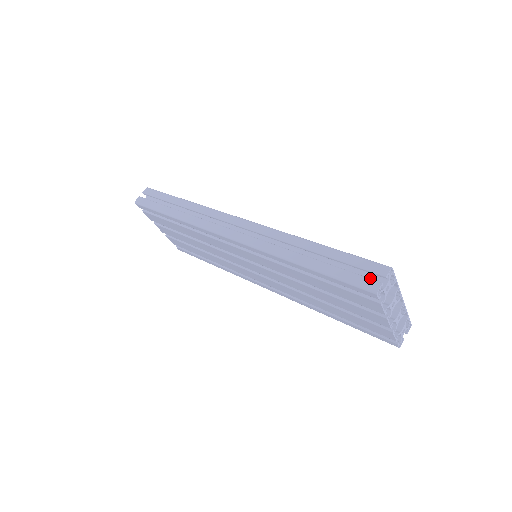
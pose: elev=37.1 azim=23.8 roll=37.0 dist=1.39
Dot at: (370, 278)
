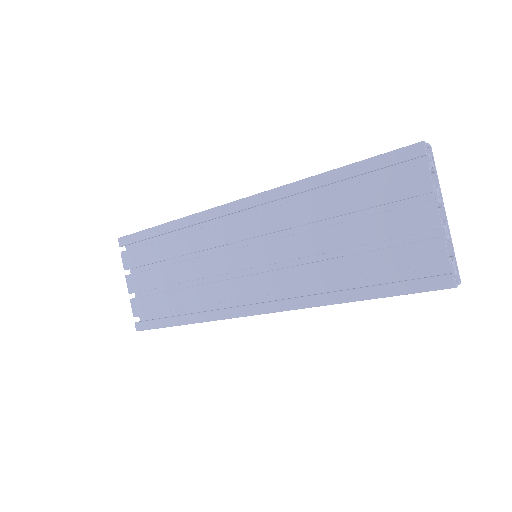
Dot at: occluded
